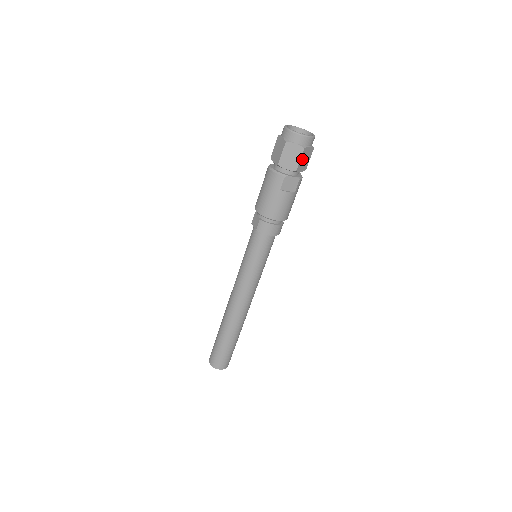
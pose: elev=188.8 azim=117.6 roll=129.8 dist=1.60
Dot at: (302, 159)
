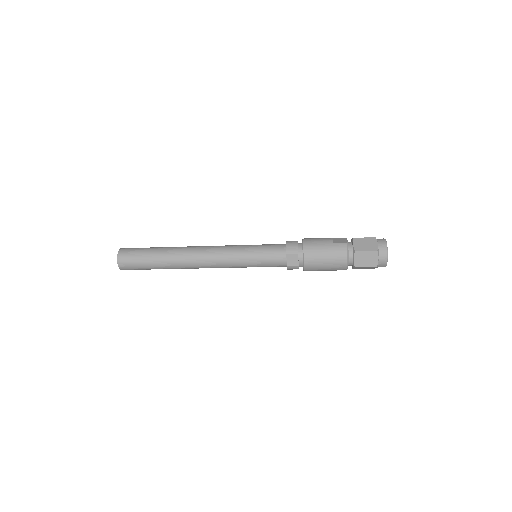
Dot at: occluded
